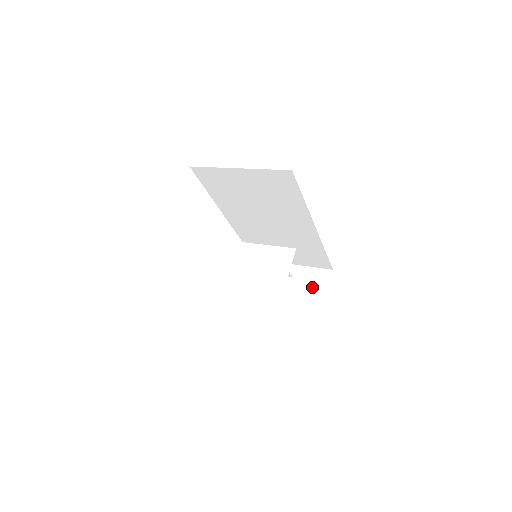
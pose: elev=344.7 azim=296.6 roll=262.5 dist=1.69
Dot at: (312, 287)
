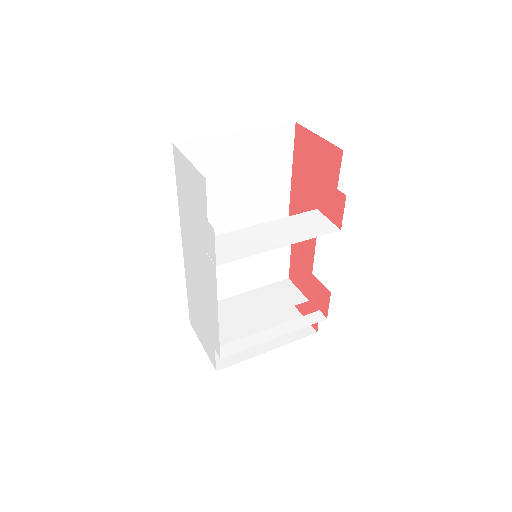
Dot at: (279, 313)
